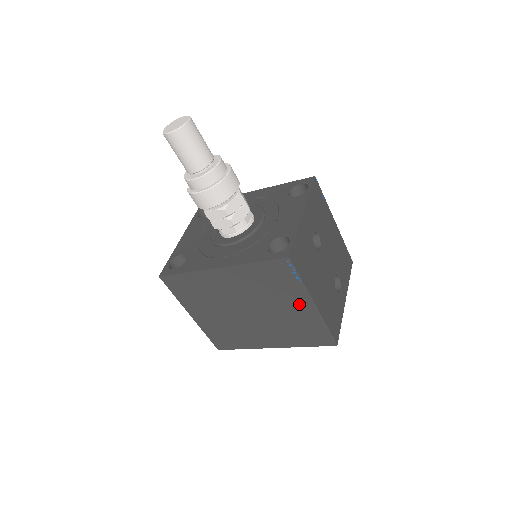
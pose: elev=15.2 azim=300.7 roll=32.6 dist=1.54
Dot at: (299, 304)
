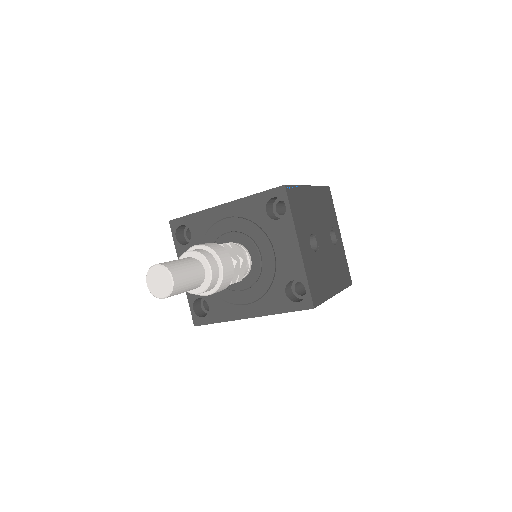
Dot at: occluded
